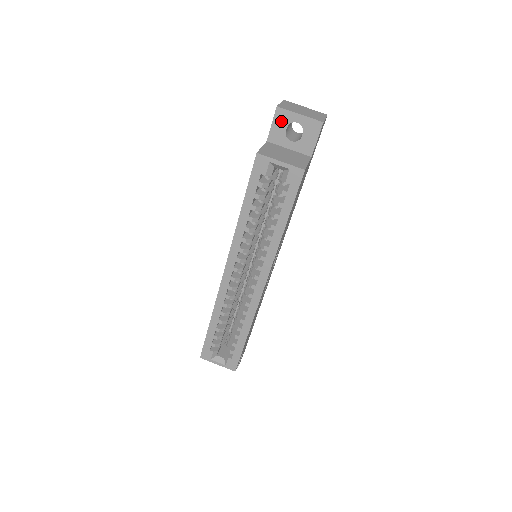
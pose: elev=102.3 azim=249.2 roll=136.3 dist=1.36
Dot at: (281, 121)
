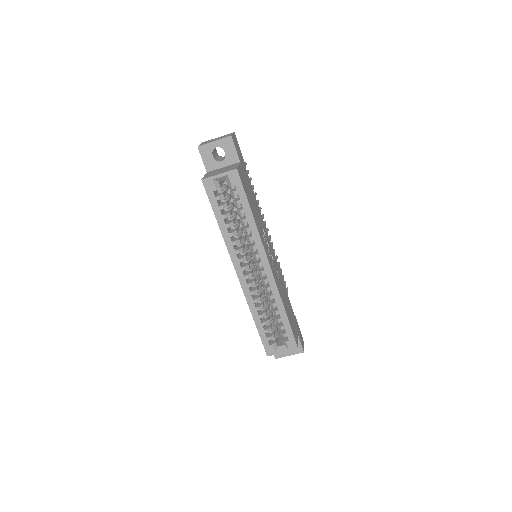
Dot at: (206, 154)
